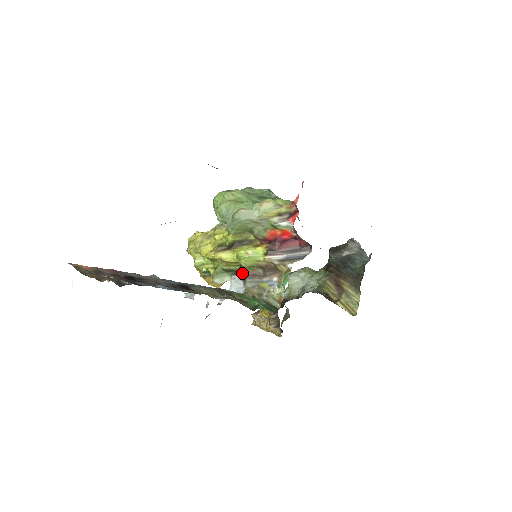
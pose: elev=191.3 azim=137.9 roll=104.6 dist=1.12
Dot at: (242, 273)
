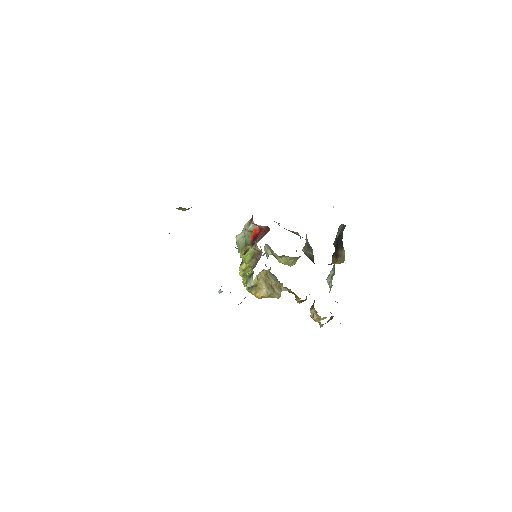
Dot at: occluded
